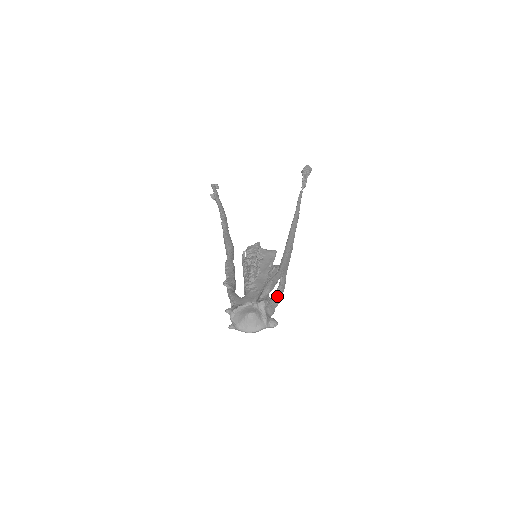
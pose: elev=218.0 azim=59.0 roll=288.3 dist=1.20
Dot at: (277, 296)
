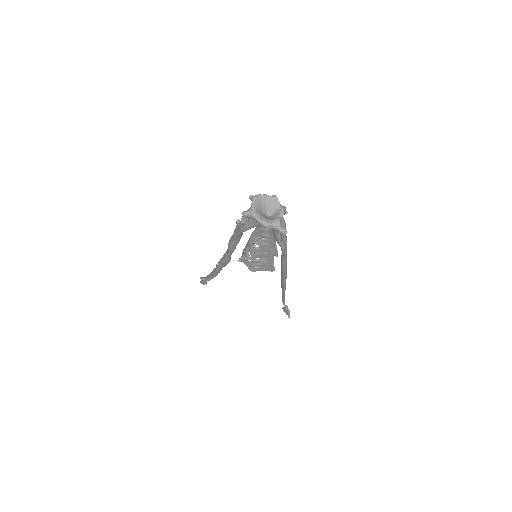
Dot at: (283, 242)
